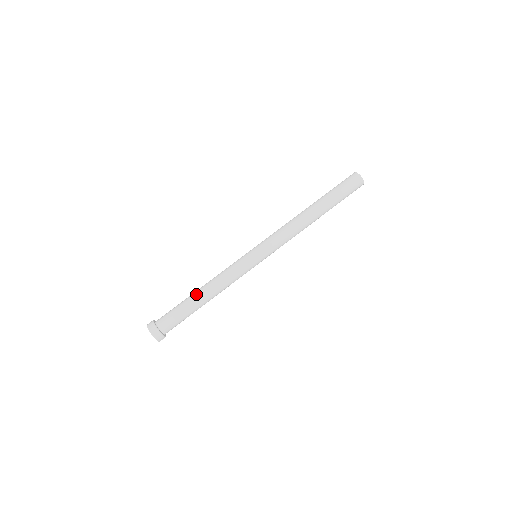
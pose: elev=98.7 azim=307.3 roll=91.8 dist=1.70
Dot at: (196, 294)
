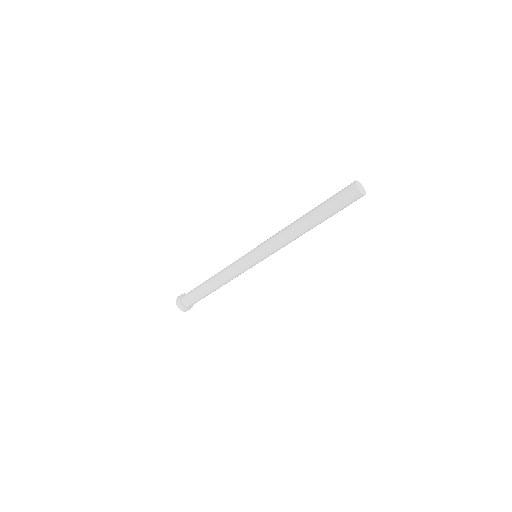
Dot at: occluded
